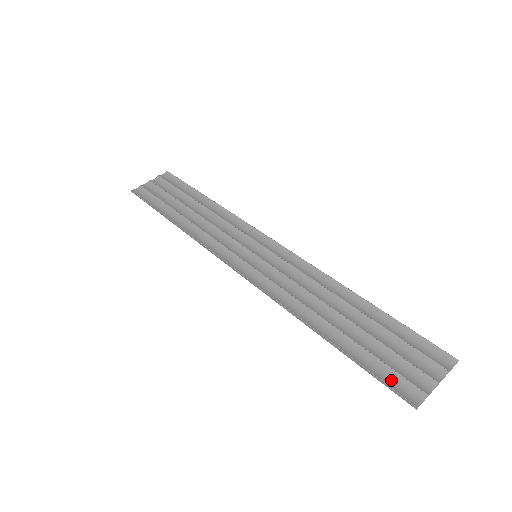
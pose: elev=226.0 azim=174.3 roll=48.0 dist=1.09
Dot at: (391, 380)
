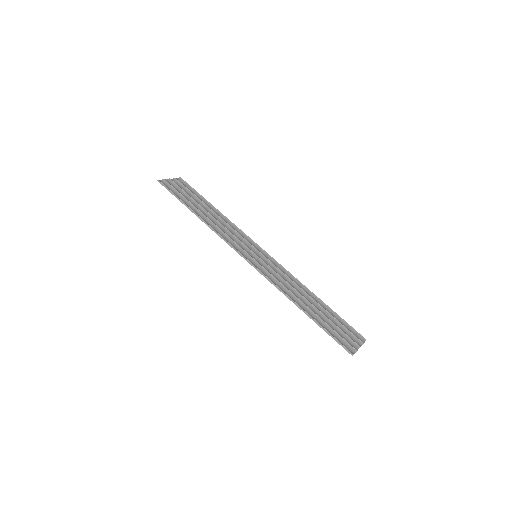
Dot at: (340, 340)
